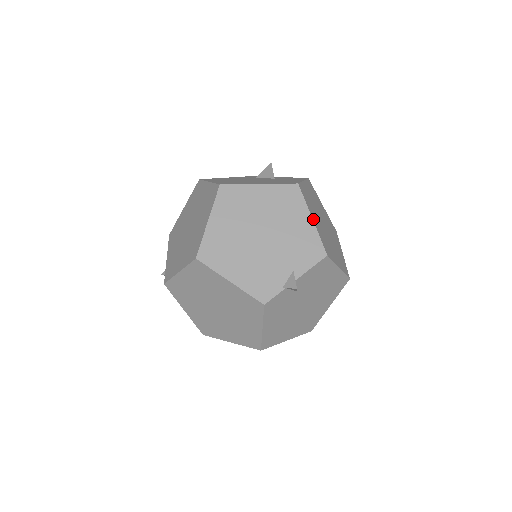
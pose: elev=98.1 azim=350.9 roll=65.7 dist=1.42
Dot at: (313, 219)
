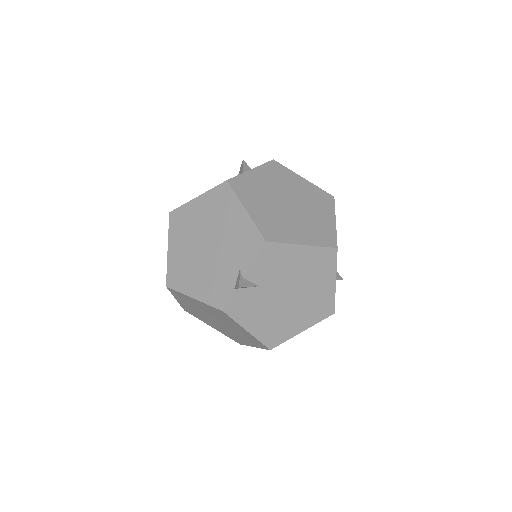
Dot at: (248, 209)
